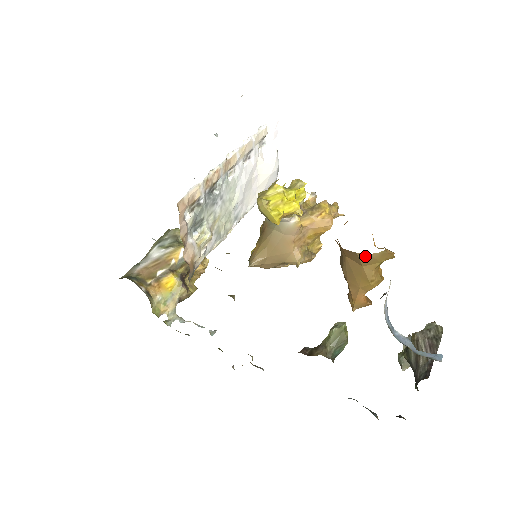
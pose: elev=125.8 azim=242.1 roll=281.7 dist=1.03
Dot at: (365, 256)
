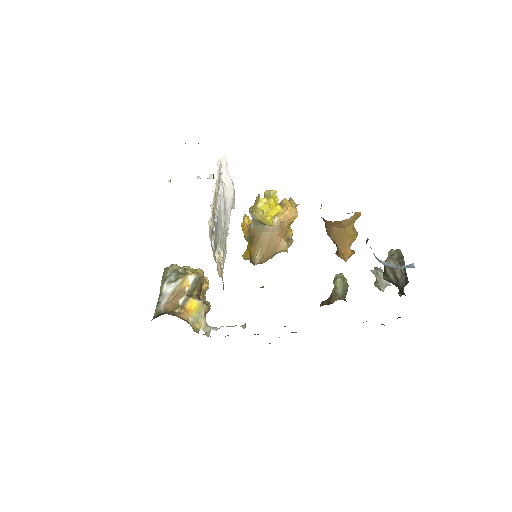
Dot at: (346, 221)
